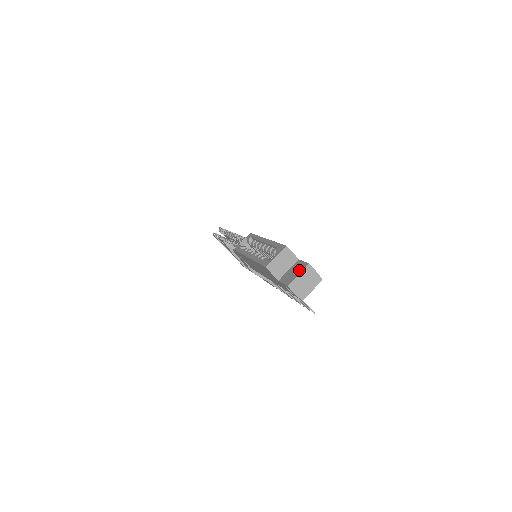
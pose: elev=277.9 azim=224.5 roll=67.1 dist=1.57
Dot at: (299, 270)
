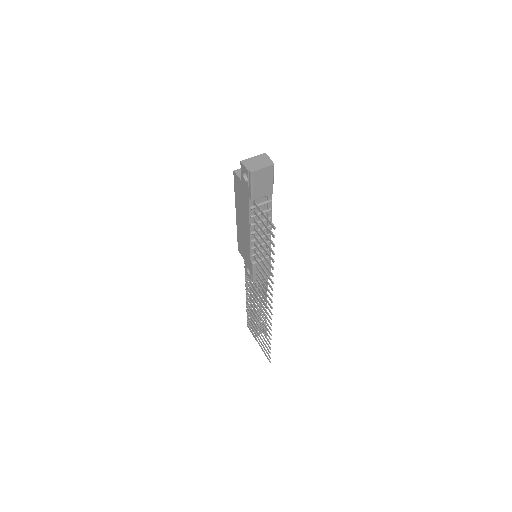
Dot at: occluded
